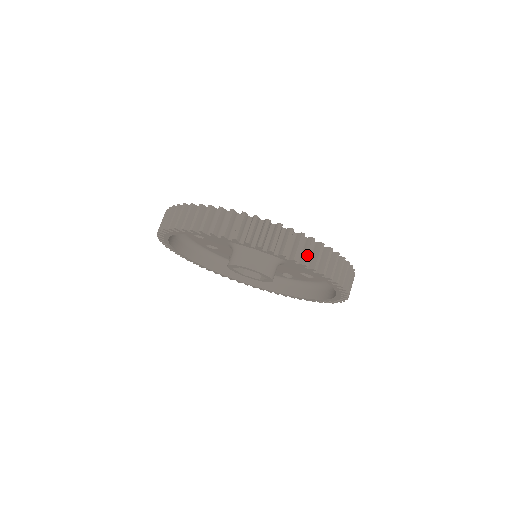
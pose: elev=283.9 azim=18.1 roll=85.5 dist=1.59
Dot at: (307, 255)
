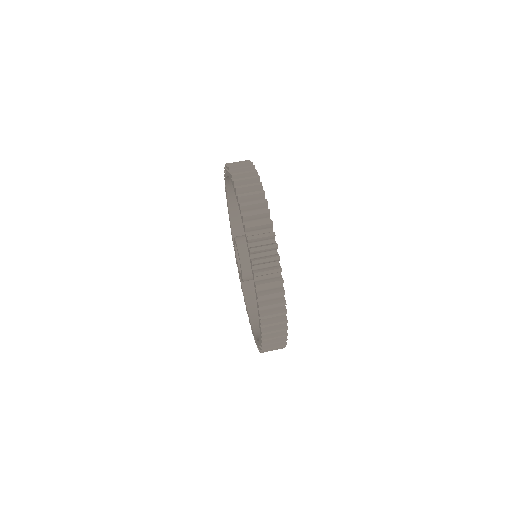
Dot at: (240, 172)
